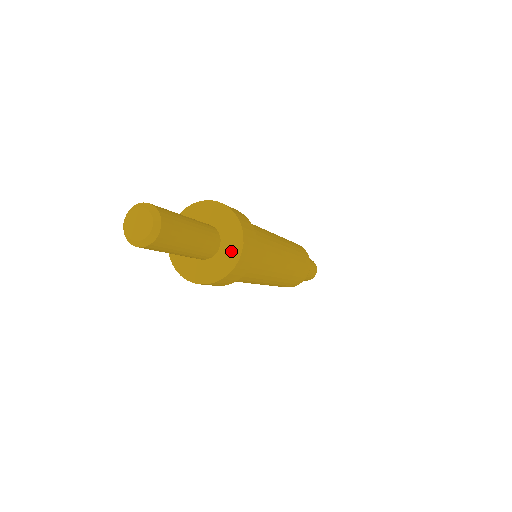
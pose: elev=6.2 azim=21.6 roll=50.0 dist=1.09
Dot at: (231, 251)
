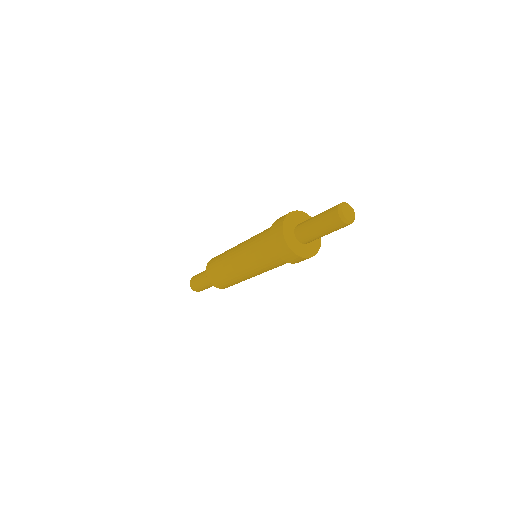
Dot at: (313, 249)
